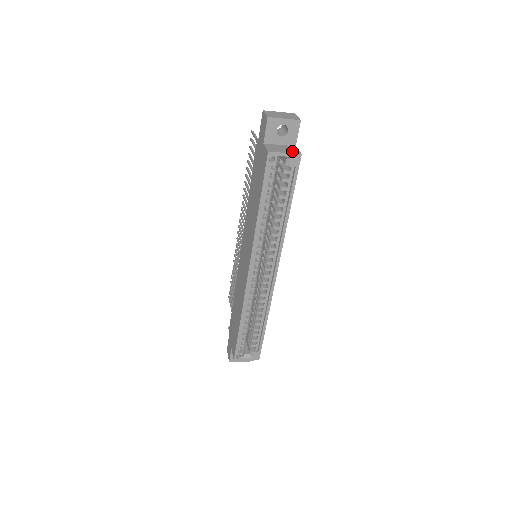
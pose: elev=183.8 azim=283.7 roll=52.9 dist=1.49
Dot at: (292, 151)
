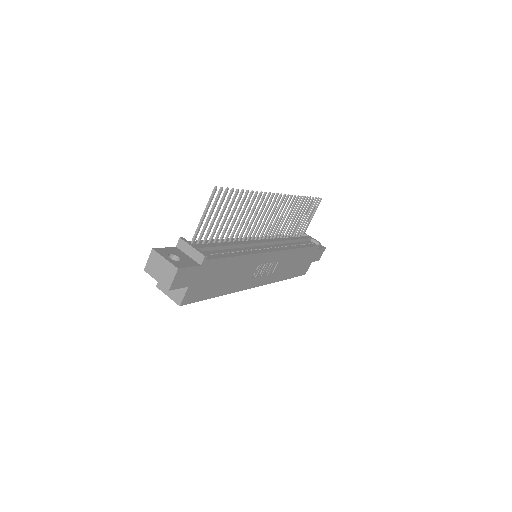
Dot at: (176, 296)
